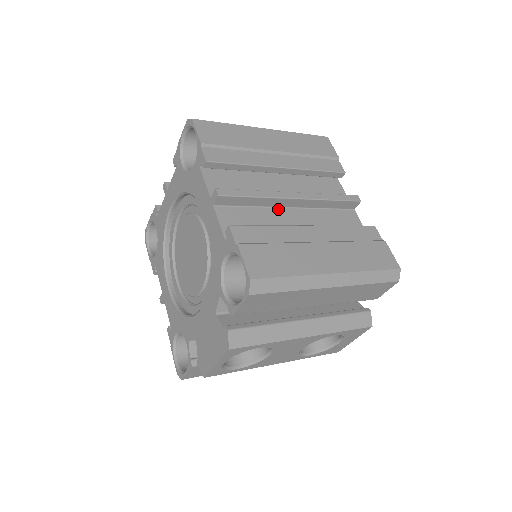
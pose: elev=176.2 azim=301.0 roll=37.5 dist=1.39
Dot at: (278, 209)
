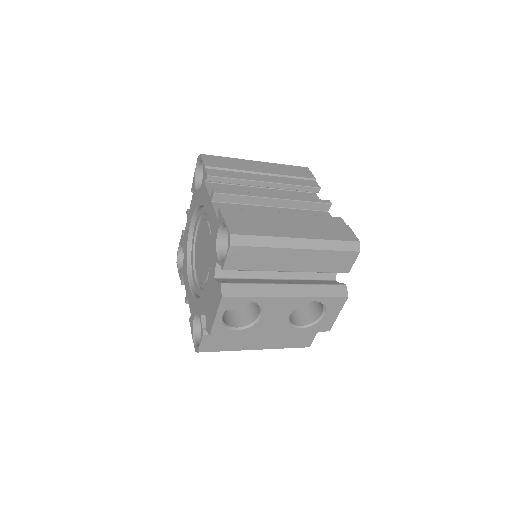
Dot at: (262, 207)
